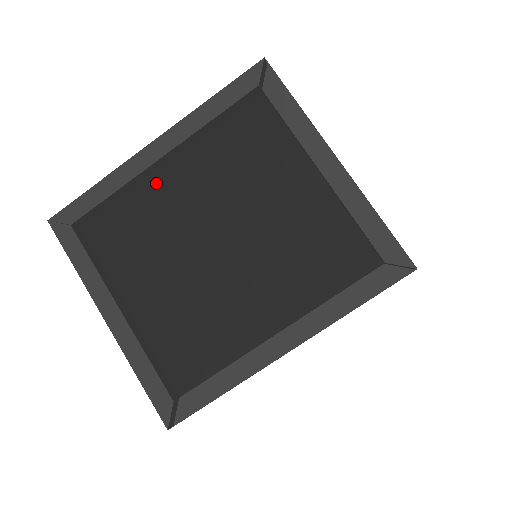
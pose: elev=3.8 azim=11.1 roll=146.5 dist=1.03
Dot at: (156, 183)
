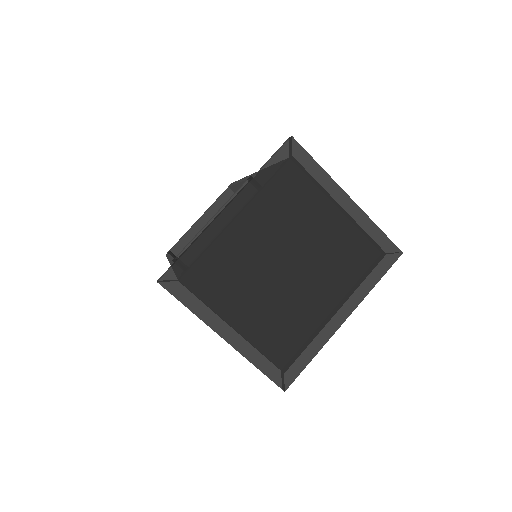
Dot at: (237, 236)
